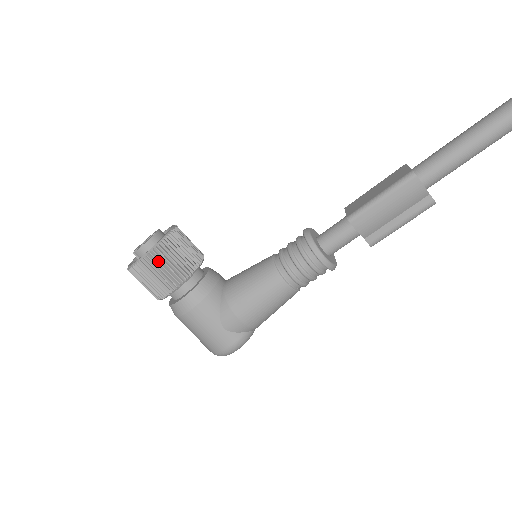
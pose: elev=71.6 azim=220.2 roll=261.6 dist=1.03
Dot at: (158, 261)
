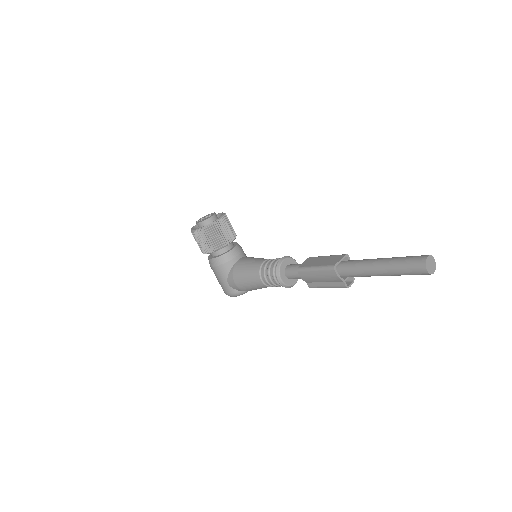
Dot at: (202, 236)
